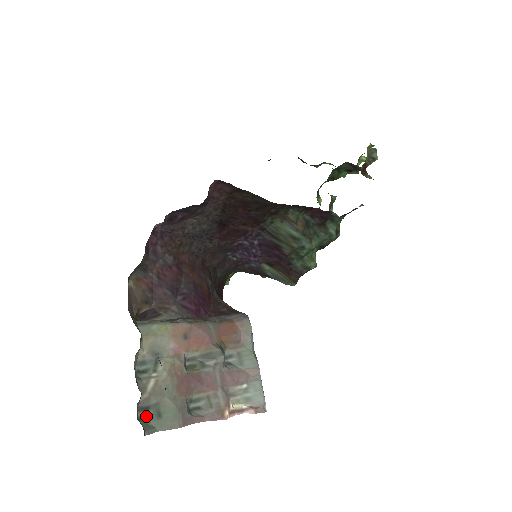
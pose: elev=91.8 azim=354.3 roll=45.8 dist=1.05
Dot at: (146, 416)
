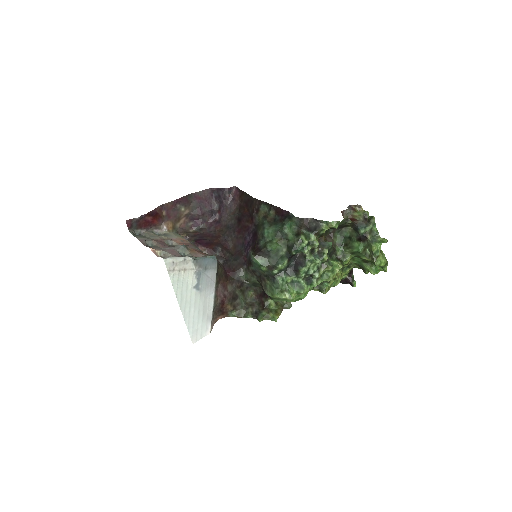
Dot at: occluded
